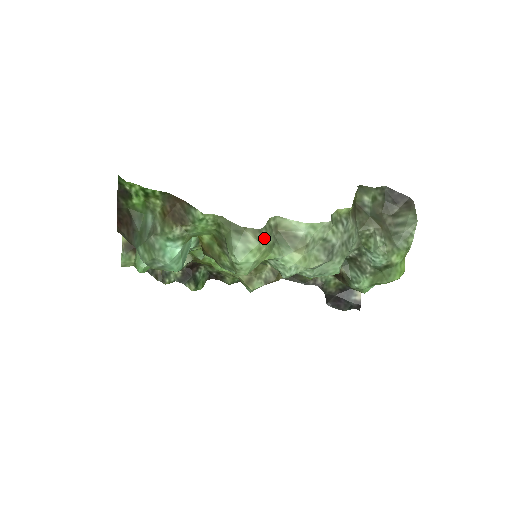
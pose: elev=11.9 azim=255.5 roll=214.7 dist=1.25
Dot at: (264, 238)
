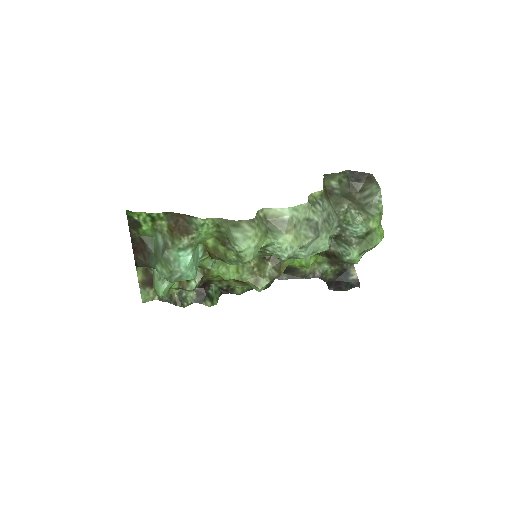
Dot at: (257, 226)
